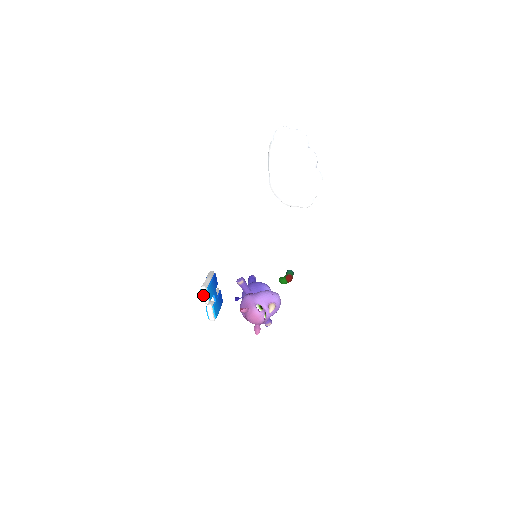
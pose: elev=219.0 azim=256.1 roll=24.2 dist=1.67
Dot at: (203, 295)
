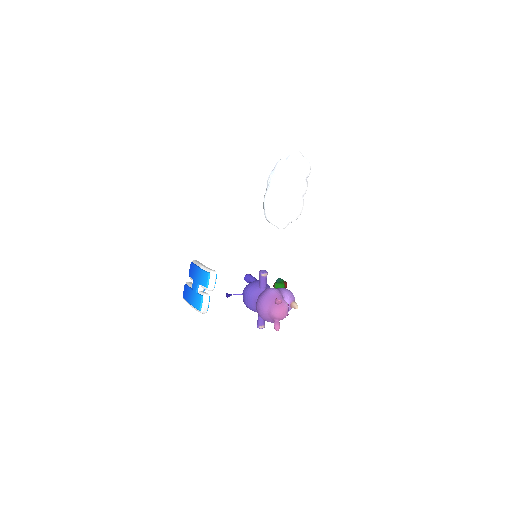
Dot at: (213, 280)
